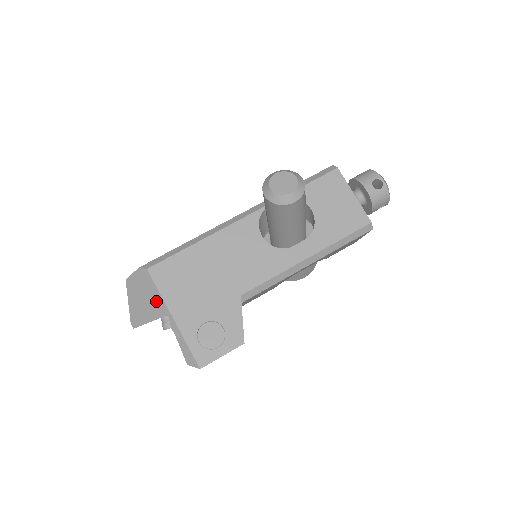
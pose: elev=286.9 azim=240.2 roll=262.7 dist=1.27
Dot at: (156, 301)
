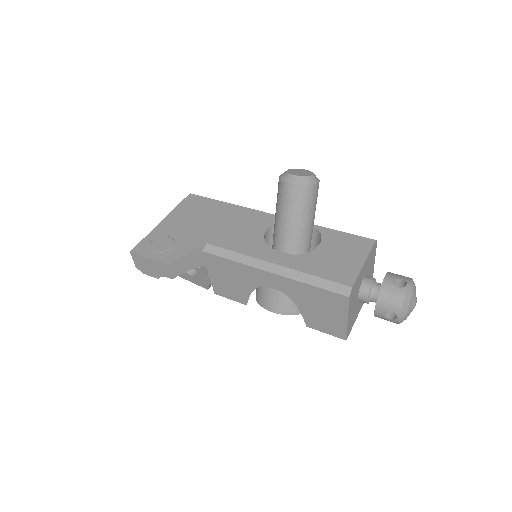
Dot at: occluded
